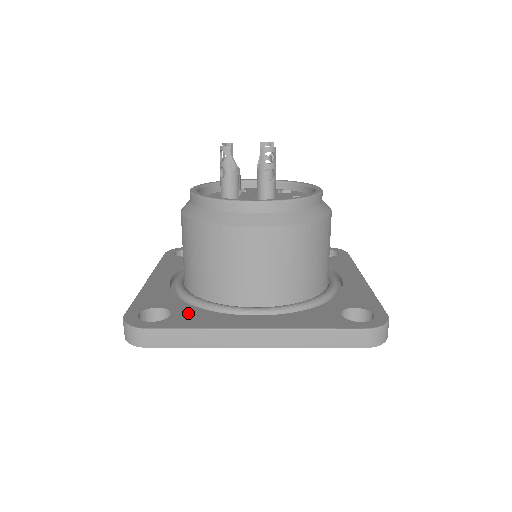
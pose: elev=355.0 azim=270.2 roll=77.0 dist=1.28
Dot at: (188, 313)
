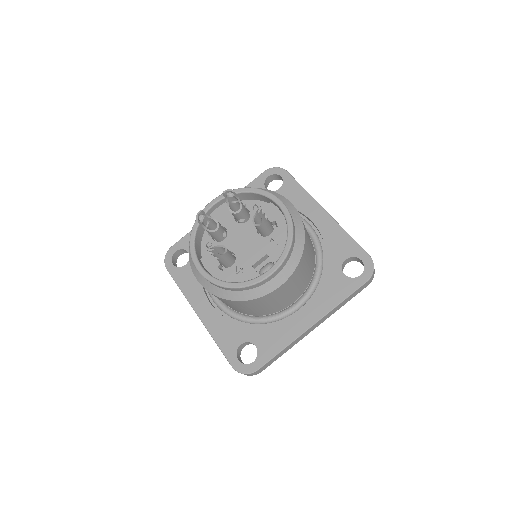
Dot at: (191, 271)
